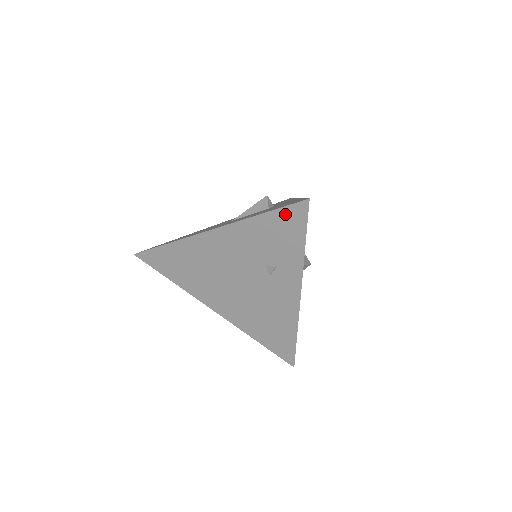
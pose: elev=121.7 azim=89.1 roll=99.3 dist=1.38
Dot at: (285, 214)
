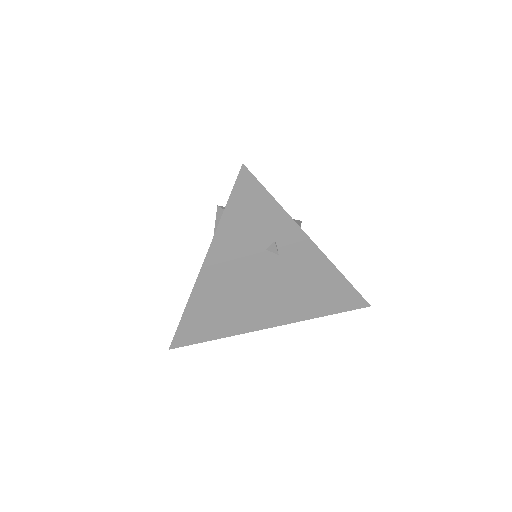
Dot at: (239, 195)
